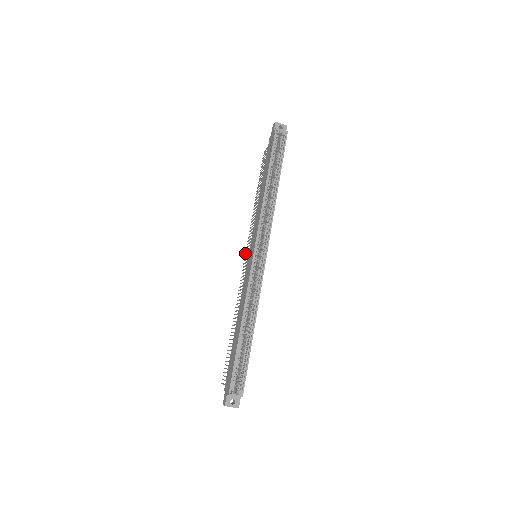
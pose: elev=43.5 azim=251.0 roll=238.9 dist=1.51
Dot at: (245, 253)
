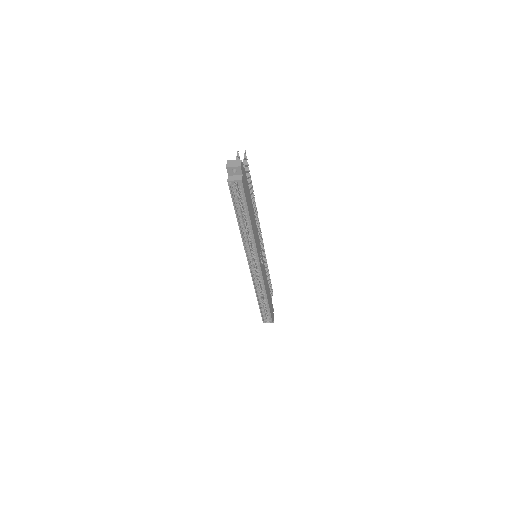
Dot at: occluded
